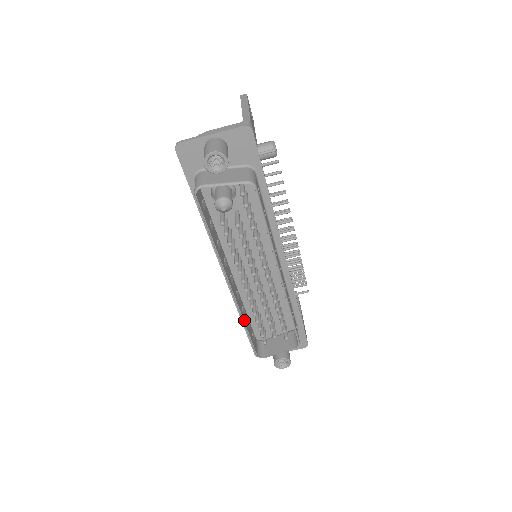
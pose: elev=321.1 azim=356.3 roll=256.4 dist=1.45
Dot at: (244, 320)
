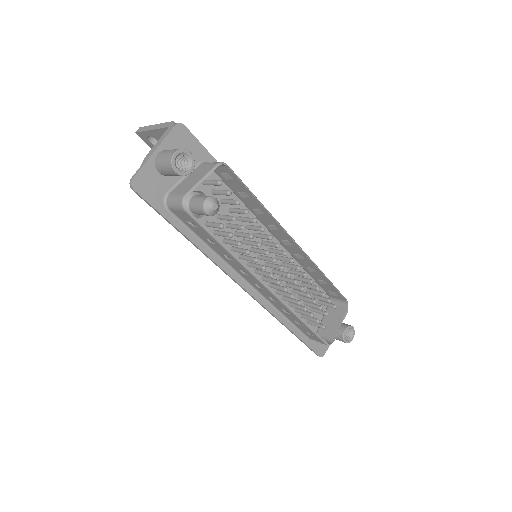
Dot at: (296, 315)
